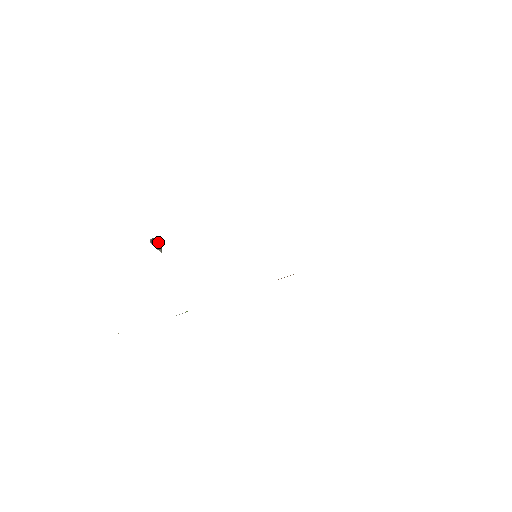
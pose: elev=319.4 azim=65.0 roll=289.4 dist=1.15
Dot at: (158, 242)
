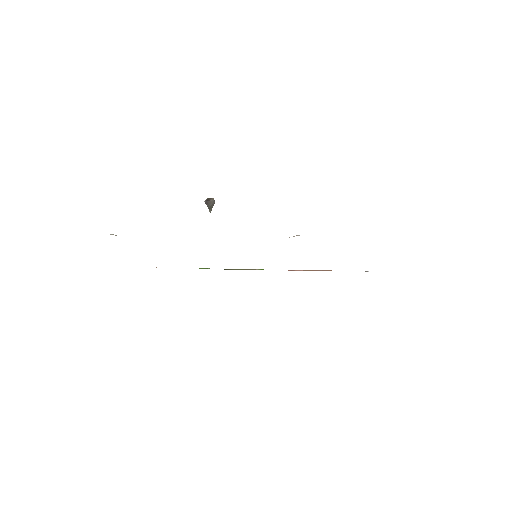
Dot at: (211, 203)
